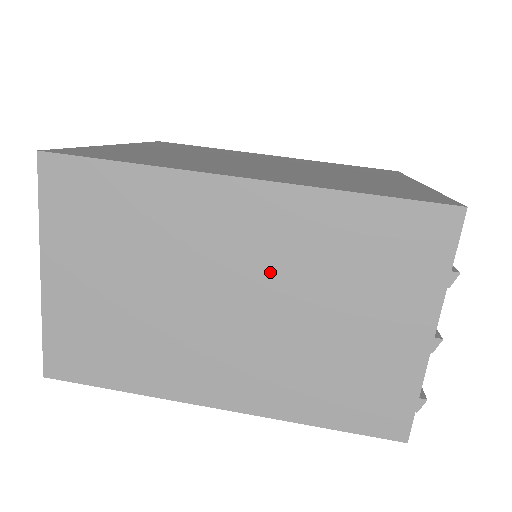
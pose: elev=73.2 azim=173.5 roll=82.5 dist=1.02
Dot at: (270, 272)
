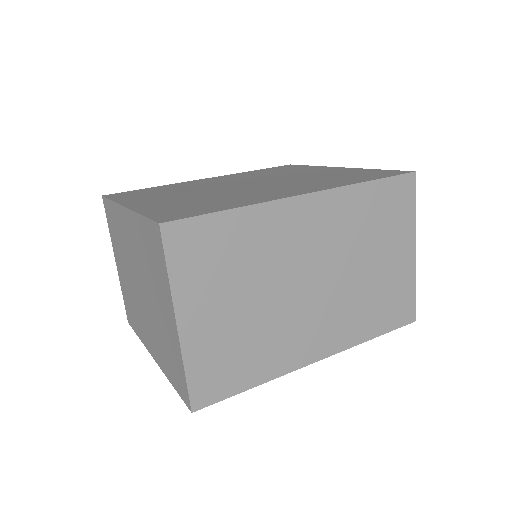
Dot at: (332, 250)
